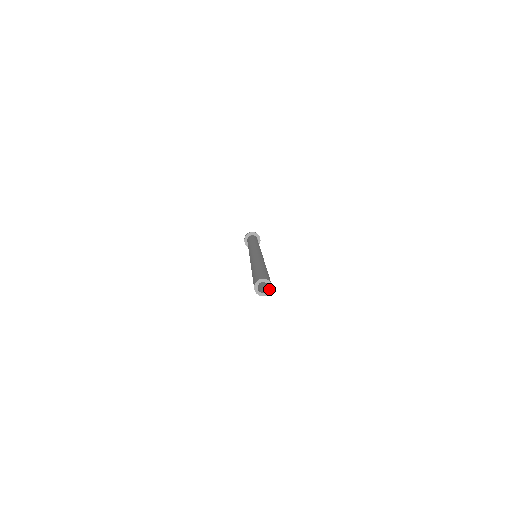
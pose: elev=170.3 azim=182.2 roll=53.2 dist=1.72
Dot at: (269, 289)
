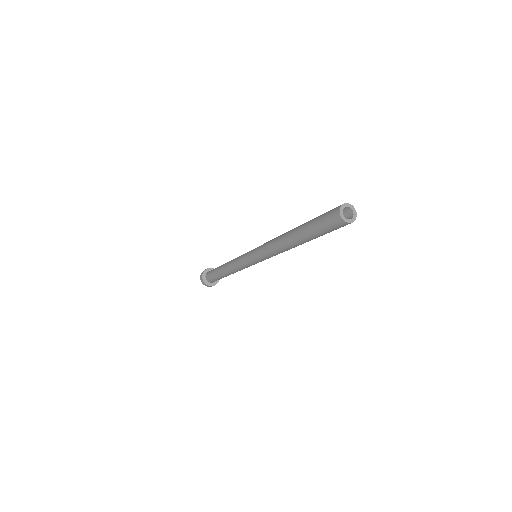
Dot at: (354, 215)
